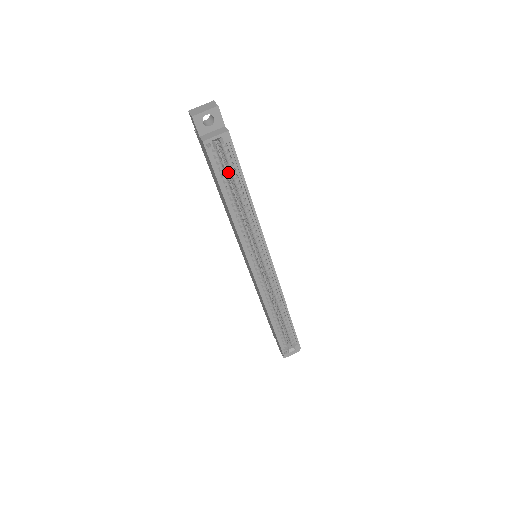
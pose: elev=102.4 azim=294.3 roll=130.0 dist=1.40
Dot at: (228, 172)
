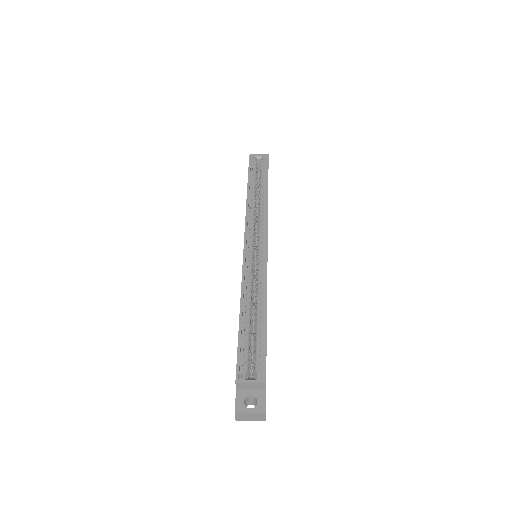
Dot at: occluded
